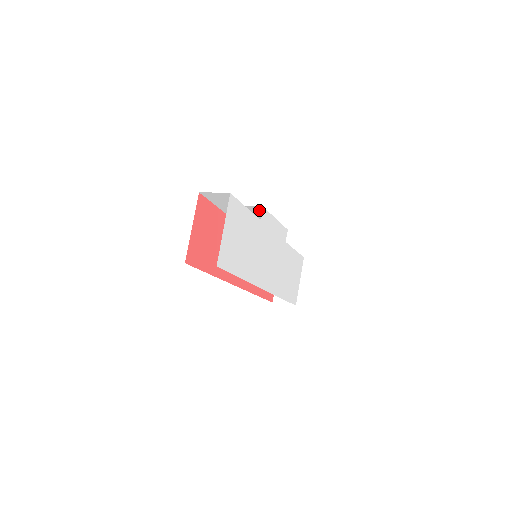
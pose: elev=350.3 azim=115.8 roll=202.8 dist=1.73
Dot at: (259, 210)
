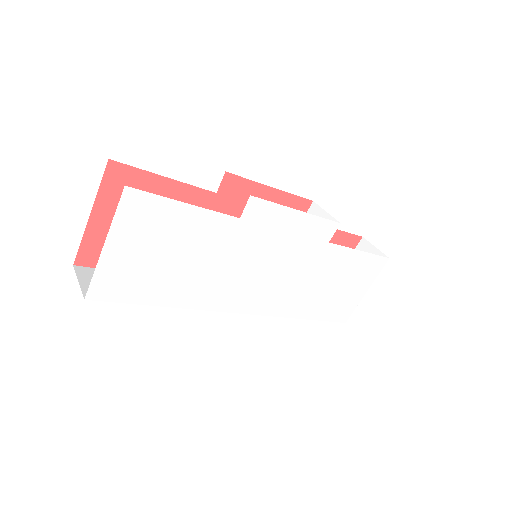
Dot at: occluded
